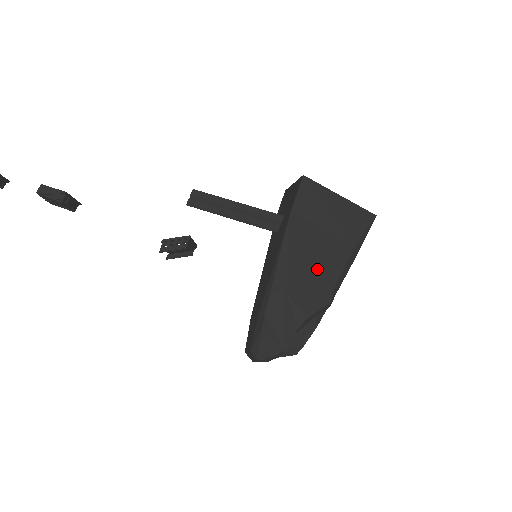
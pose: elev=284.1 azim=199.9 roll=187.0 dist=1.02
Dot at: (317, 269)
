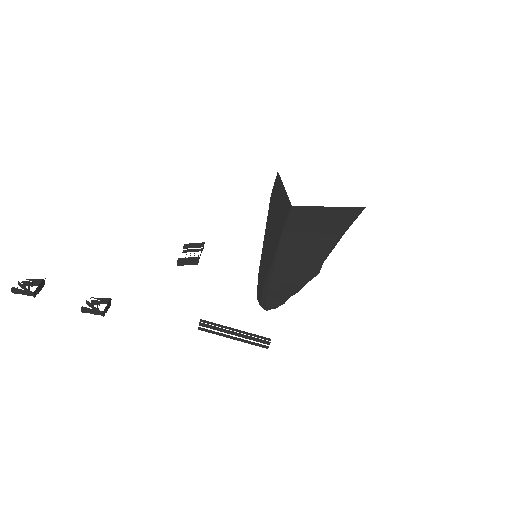
Dot at: (308, 259)
